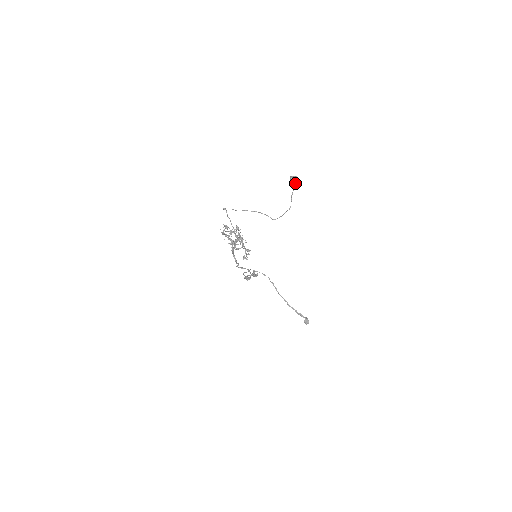
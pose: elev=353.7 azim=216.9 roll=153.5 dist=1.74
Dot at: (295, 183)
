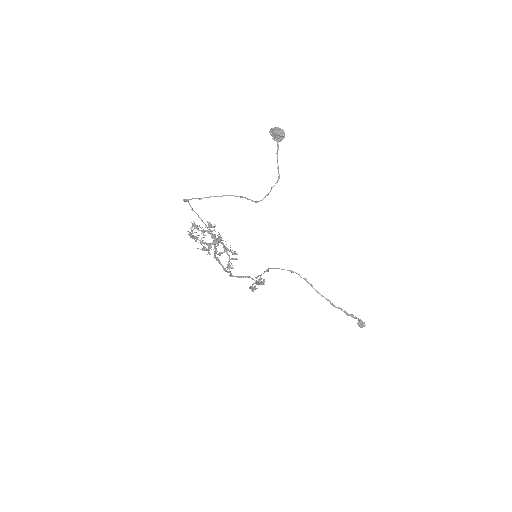
Dot at: (278, 138)
